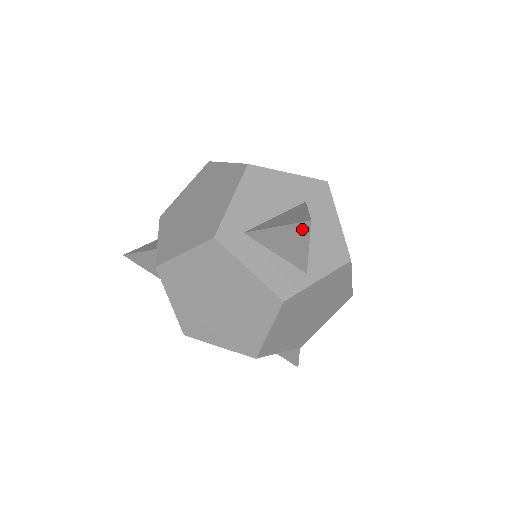
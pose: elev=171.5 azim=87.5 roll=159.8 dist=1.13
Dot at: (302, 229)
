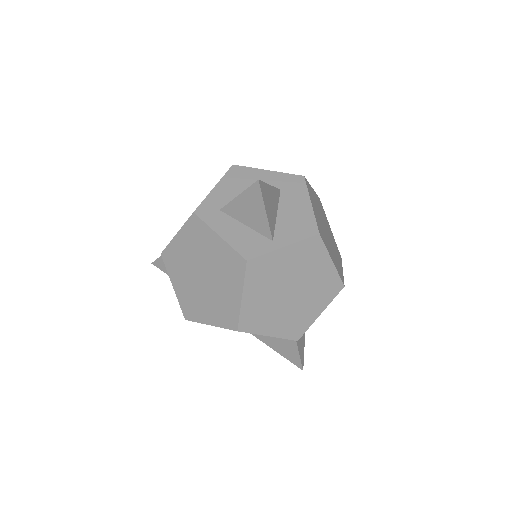
Dot at: (255, 191)
